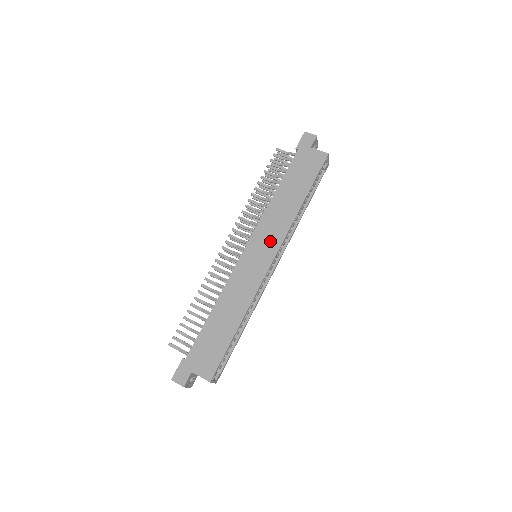
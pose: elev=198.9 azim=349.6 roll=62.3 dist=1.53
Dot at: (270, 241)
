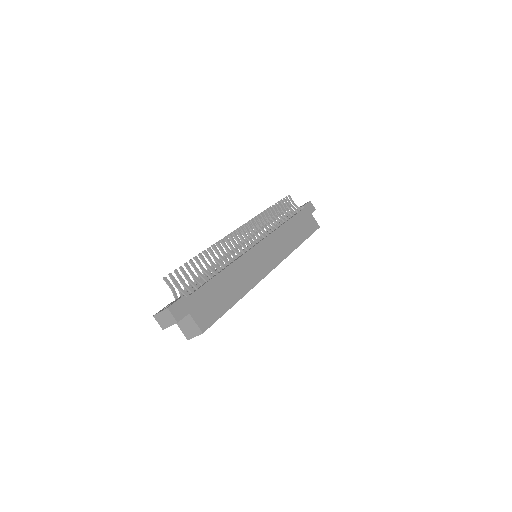
Dot at: (275, 253)
